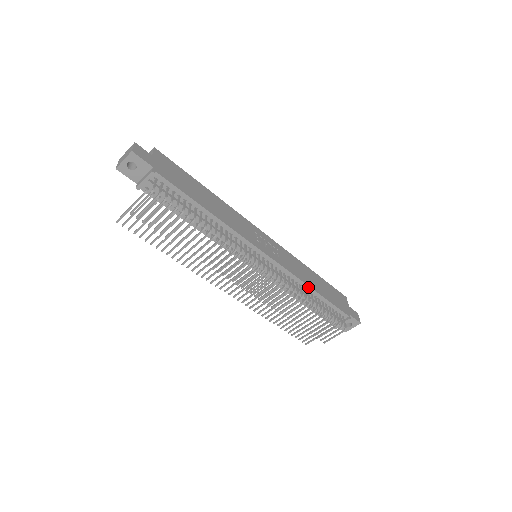
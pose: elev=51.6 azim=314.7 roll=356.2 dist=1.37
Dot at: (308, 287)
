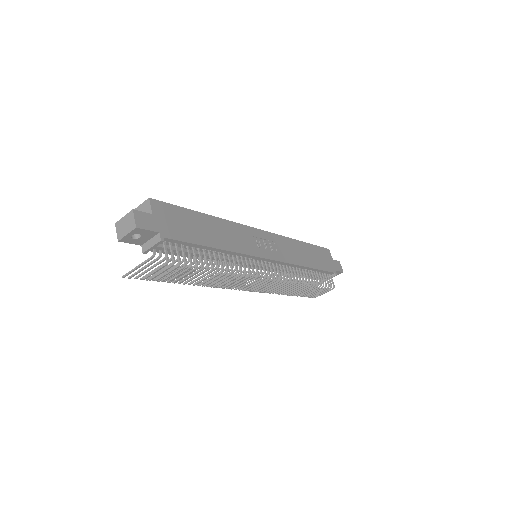
Dot at: (303, 267)
